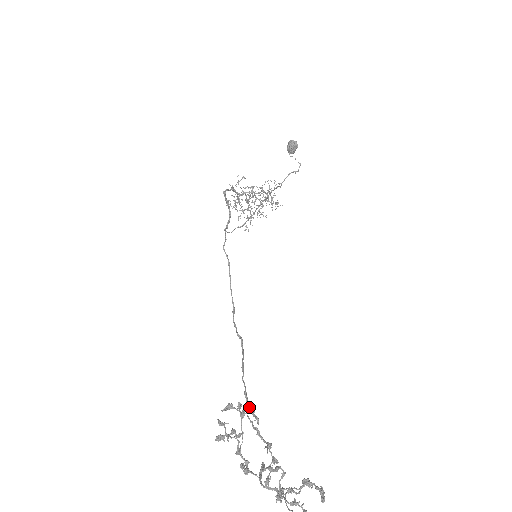
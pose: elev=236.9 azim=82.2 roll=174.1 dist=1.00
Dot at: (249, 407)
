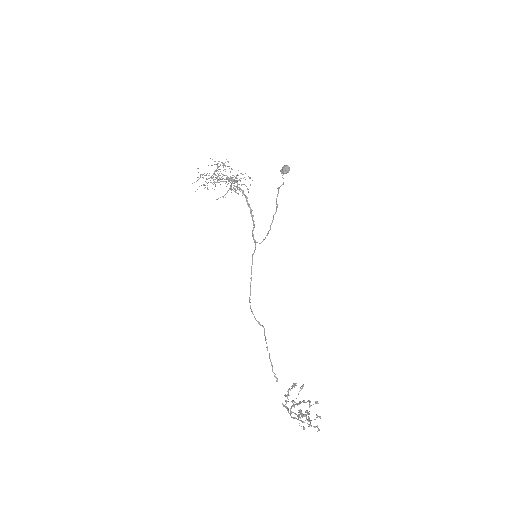
Dot at: occluded
